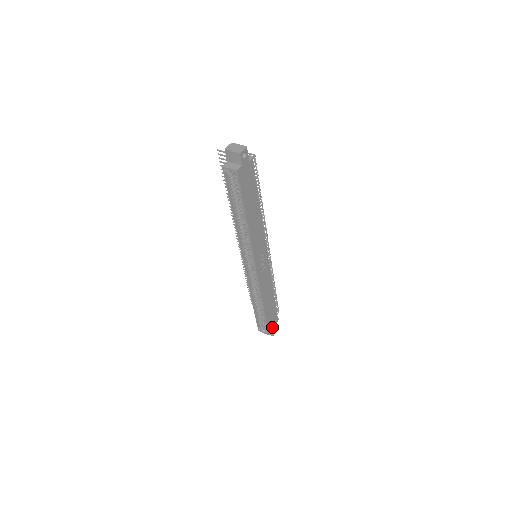
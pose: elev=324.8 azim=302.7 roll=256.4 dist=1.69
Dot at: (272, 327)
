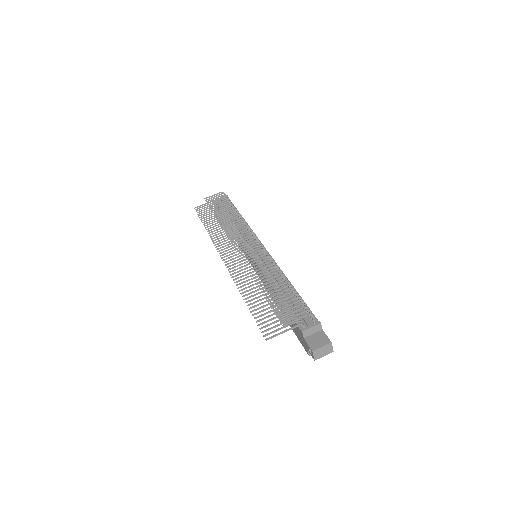
Dot at: occluded
